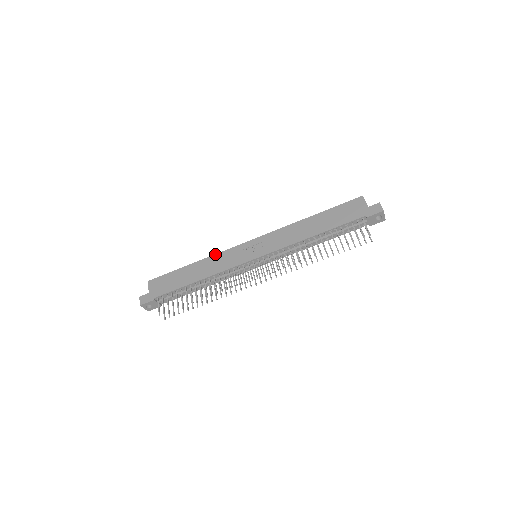
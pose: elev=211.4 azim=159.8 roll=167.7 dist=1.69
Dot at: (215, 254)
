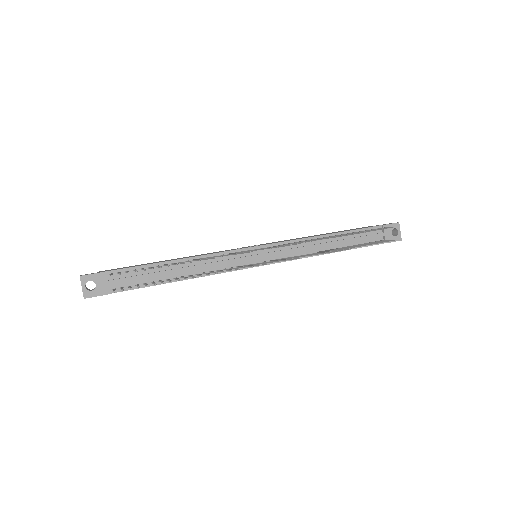
Dot at: occluded
